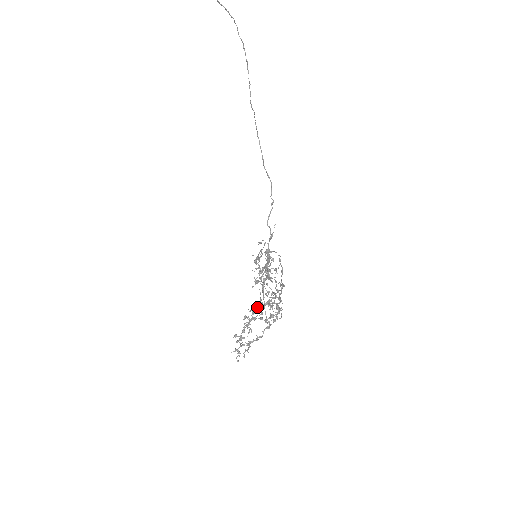
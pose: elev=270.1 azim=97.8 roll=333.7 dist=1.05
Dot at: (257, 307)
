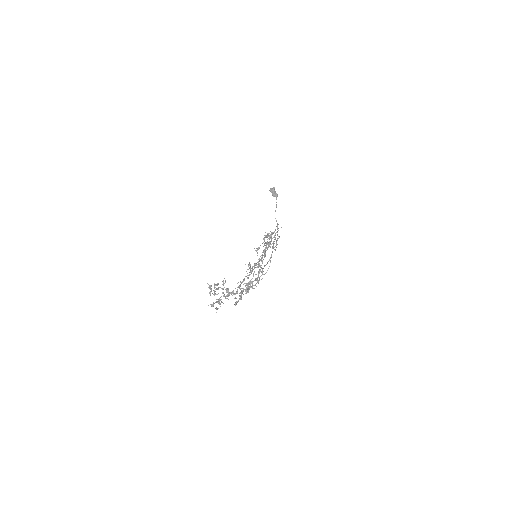
Dot at: occluded
